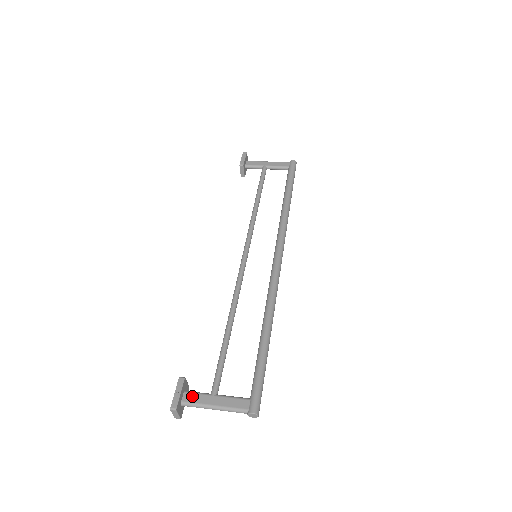
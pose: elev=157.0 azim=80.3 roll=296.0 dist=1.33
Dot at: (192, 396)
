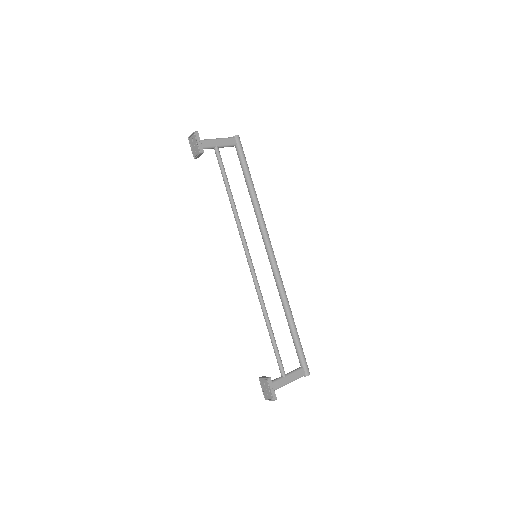
Dot at: (275, 384)
